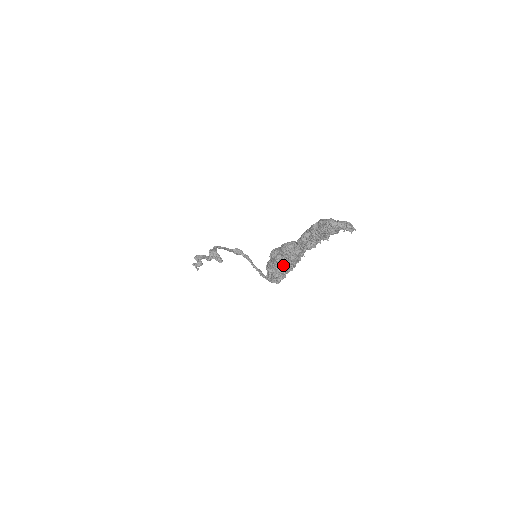
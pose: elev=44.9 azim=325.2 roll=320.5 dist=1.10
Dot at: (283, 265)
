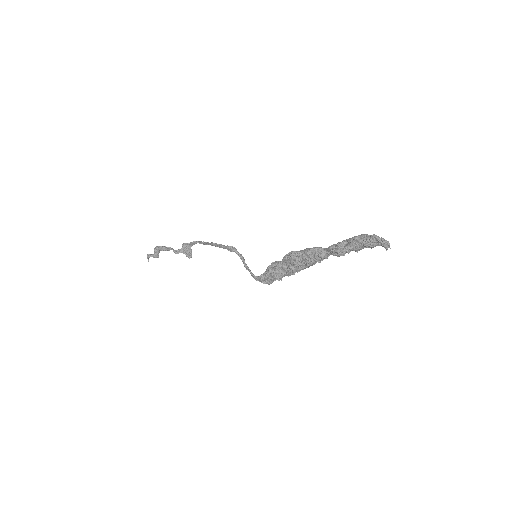
Dot at: (293, 267)
